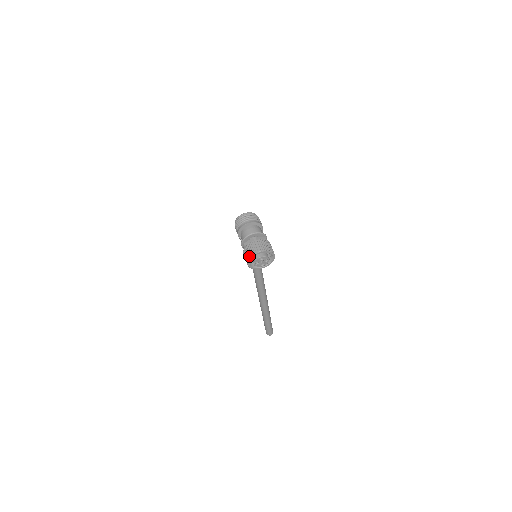
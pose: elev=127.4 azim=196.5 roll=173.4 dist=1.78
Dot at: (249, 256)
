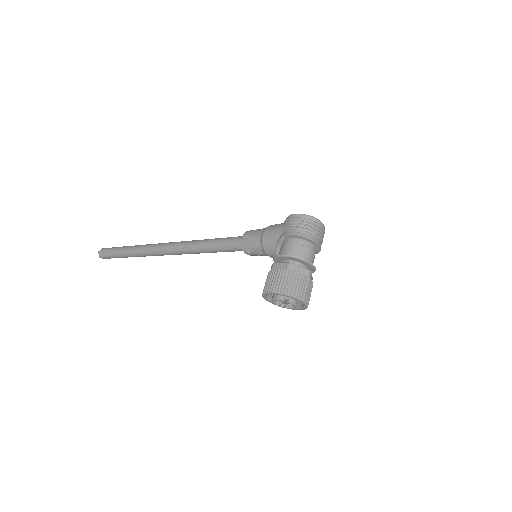
Dot at: (289, 292)
